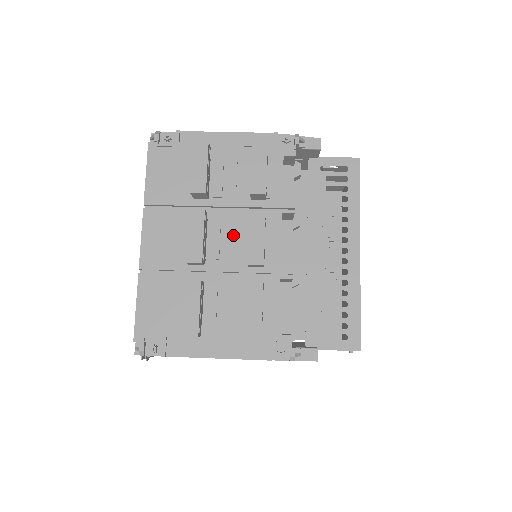
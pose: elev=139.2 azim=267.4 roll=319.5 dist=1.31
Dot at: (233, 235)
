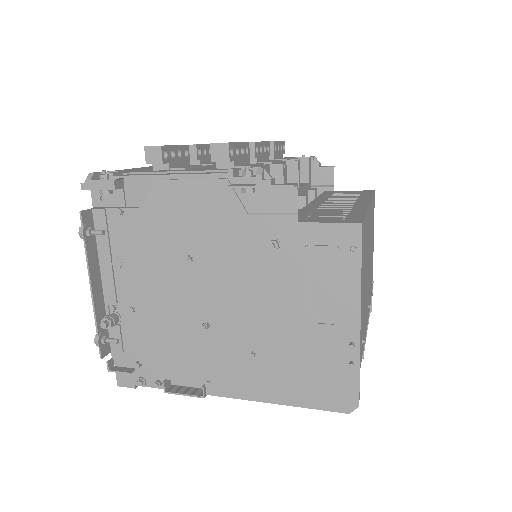
Dot at: occluded
